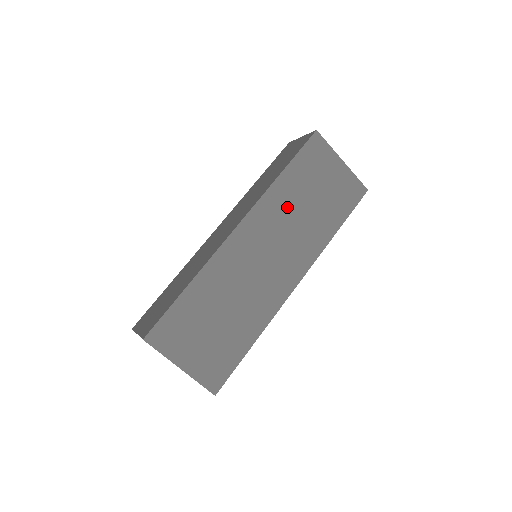
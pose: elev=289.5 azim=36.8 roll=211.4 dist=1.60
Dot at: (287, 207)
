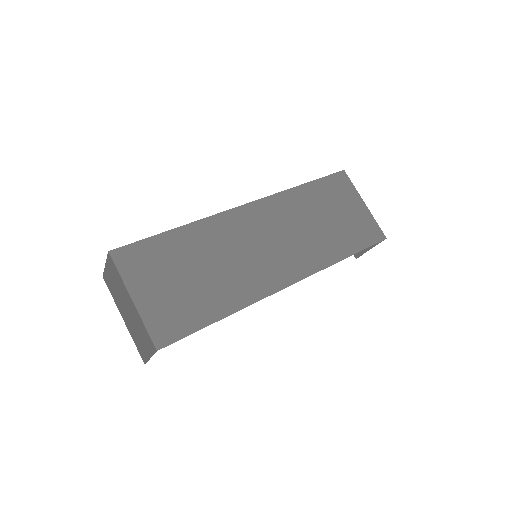
Dot at: (299, 213)
